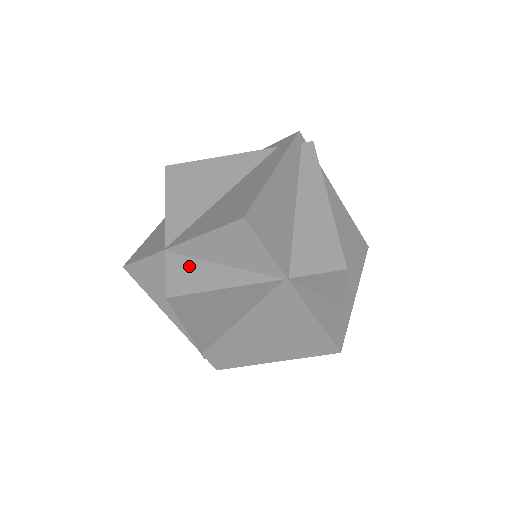
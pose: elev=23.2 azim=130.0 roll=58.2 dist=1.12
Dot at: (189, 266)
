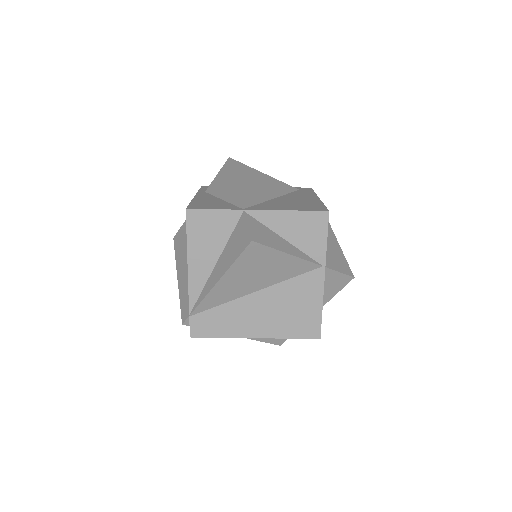
Dot at: (263, 229)
